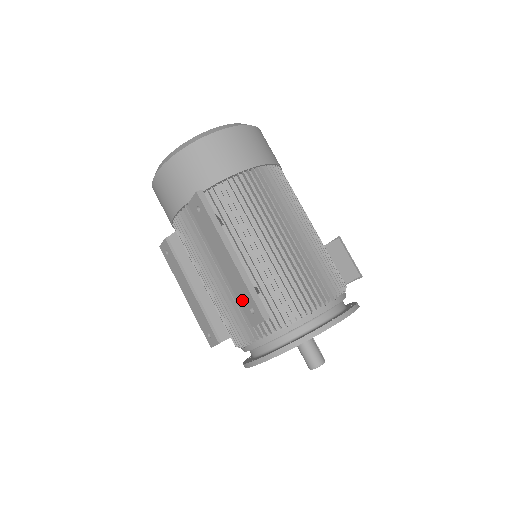
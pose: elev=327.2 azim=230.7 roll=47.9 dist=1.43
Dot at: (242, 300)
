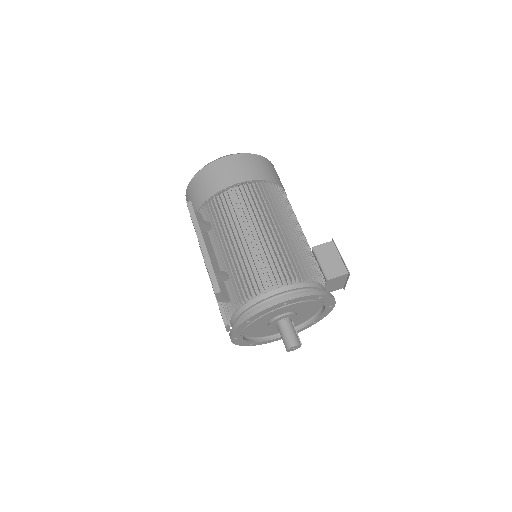
Dot at: occluded
